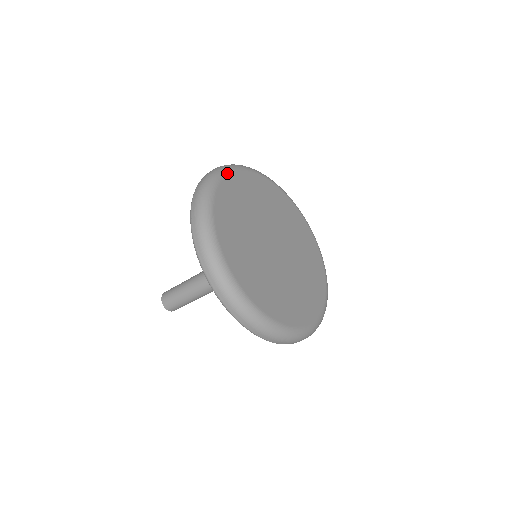
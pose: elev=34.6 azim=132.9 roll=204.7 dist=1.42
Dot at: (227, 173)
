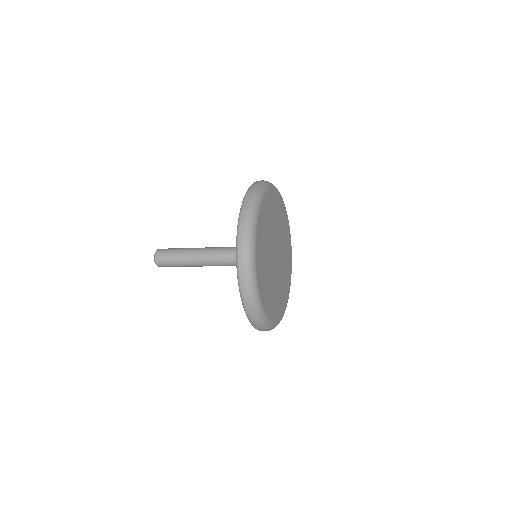
Dot at: (256, 277)
